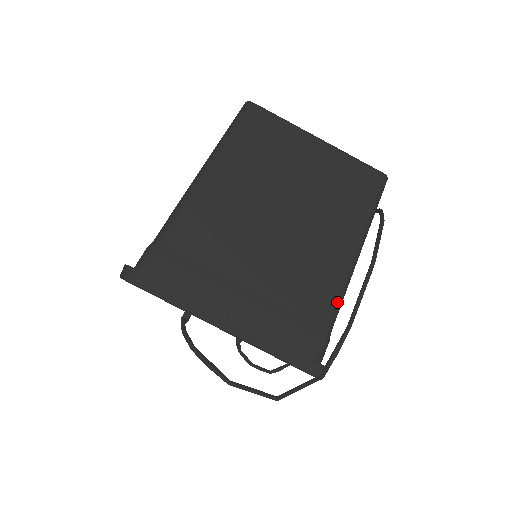
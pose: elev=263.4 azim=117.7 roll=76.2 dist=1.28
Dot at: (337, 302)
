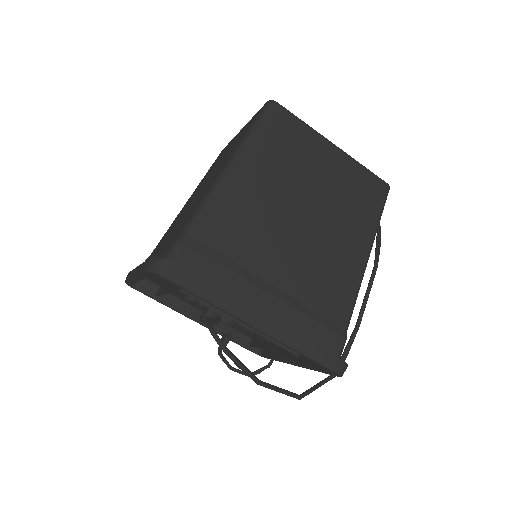
Dot at: (353, 302)
